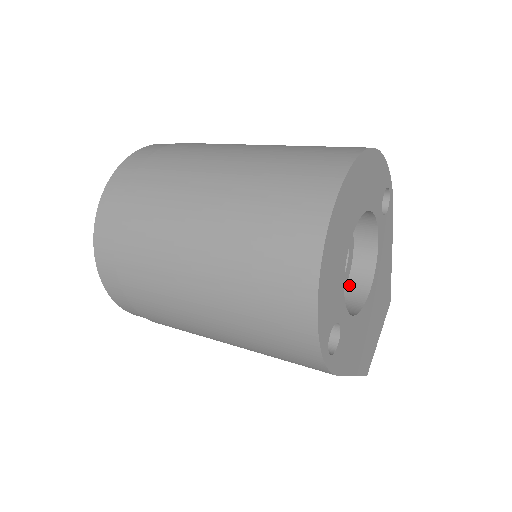
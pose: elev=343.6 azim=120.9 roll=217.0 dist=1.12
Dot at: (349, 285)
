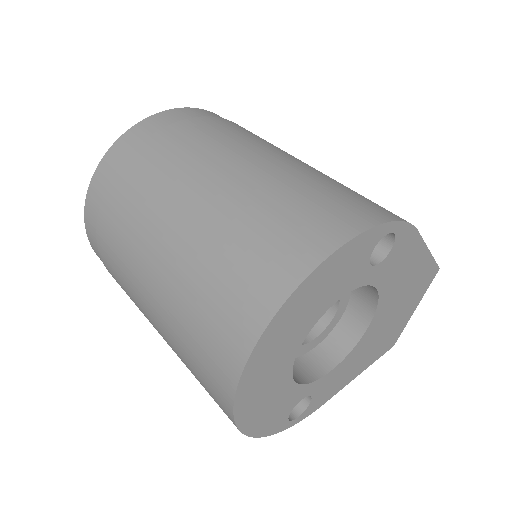
Dot at: (352, 306)
